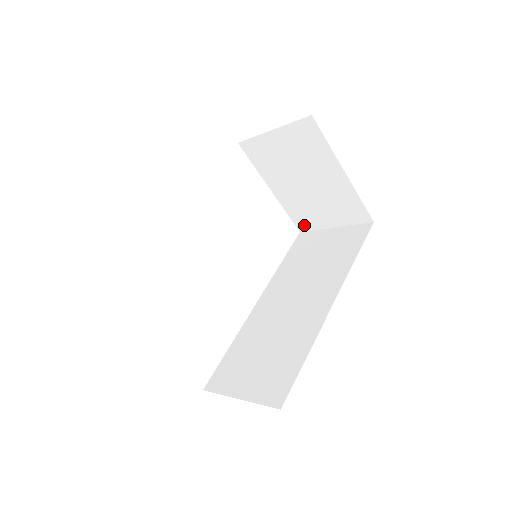
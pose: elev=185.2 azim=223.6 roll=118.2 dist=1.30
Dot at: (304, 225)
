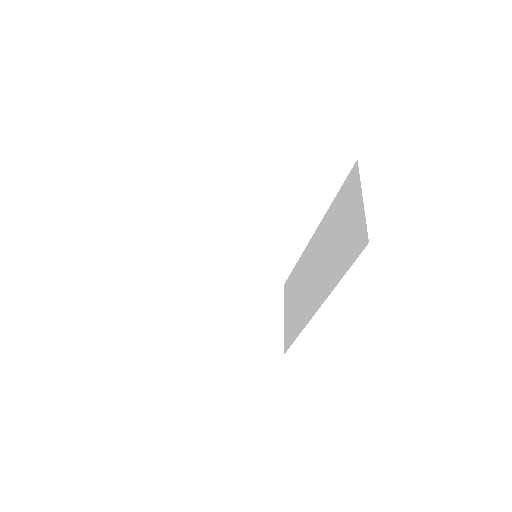
Dot at: occluded
